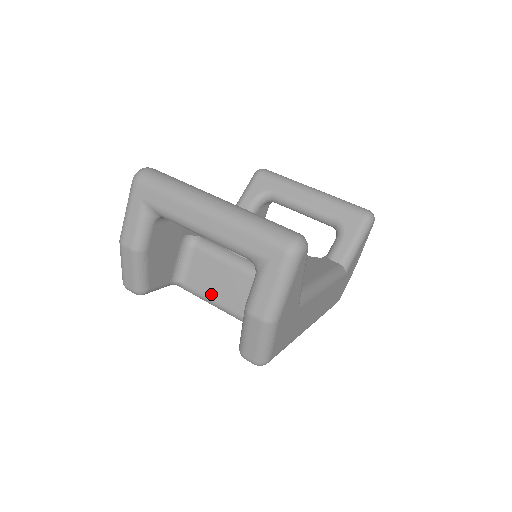
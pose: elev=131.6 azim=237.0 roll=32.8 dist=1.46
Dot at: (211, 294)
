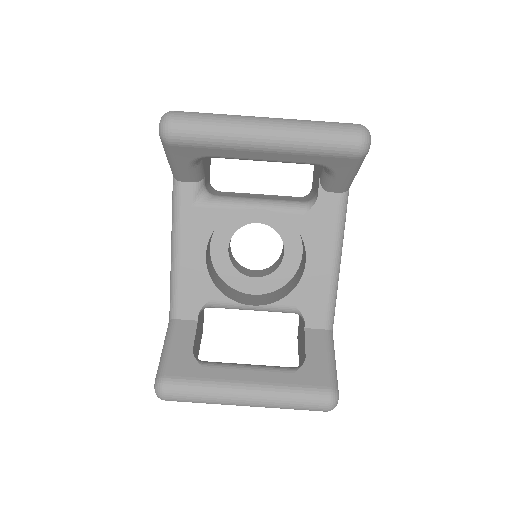
Dot at: occluded
